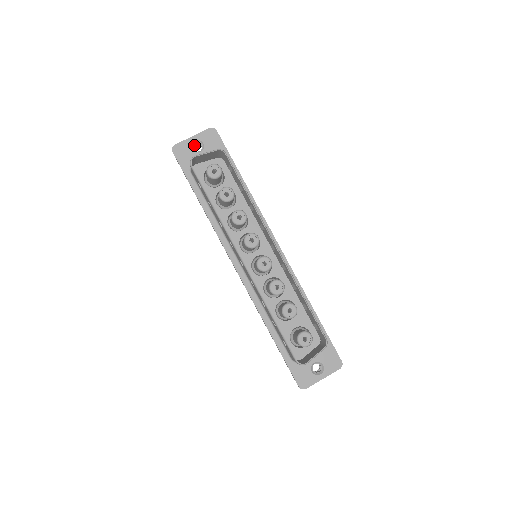
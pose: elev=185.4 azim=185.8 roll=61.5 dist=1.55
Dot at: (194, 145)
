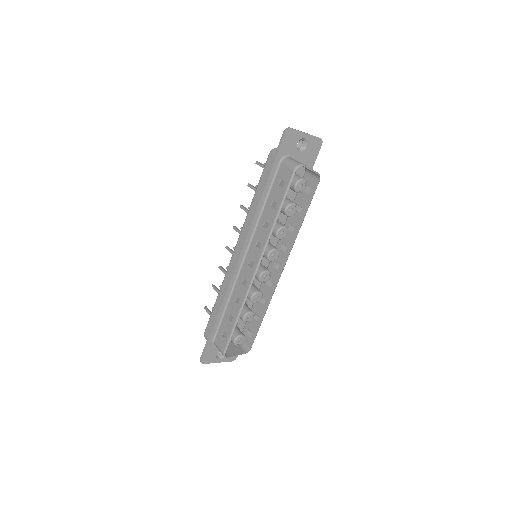
Dot at: occluded
